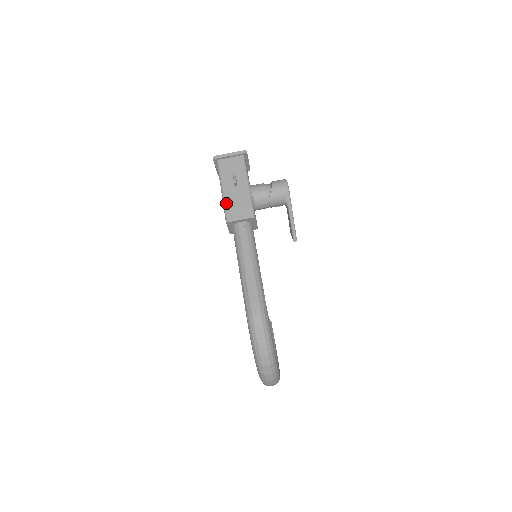
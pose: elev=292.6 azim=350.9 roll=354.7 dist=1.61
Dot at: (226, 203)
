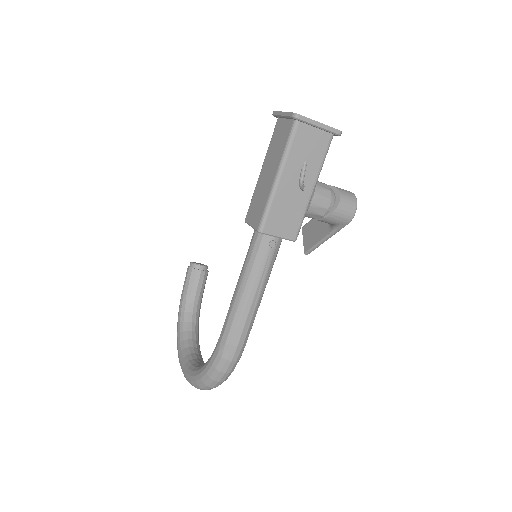
Dot at: (273, 203)
